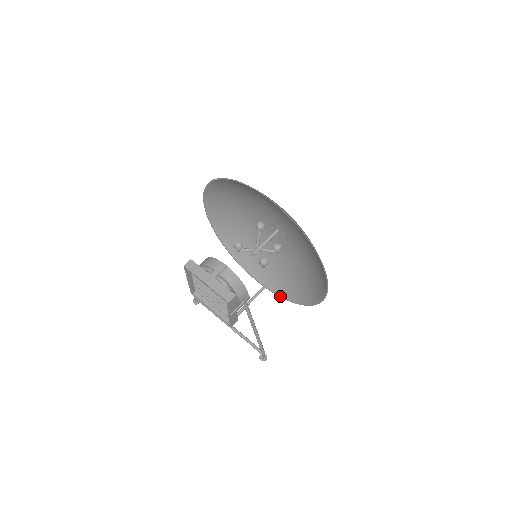
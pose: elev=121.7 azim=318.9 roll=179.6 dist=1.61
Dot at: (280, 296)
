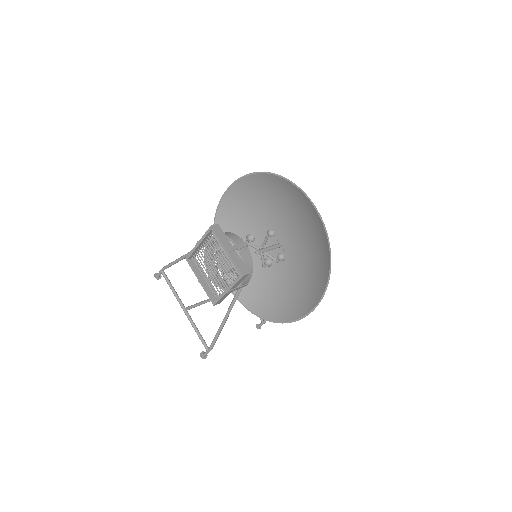
Dot at: (245, 306)
